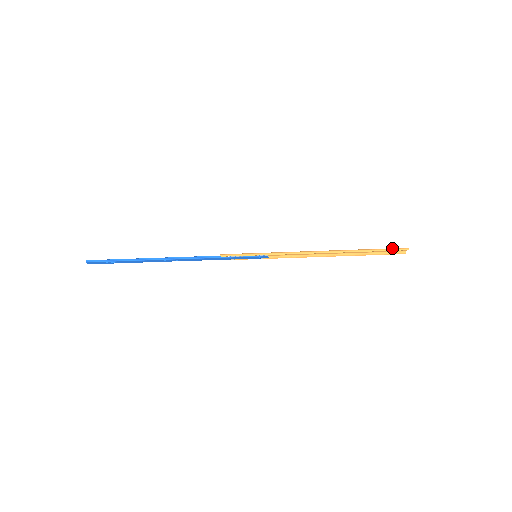
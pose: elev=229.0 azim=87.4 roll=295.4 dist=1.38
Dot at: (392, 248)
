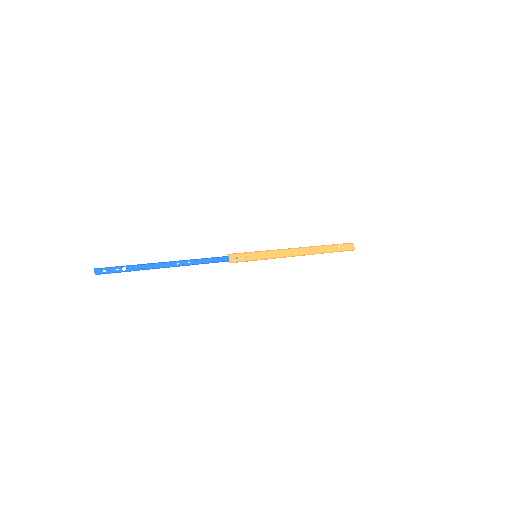
Dot at: occluded
